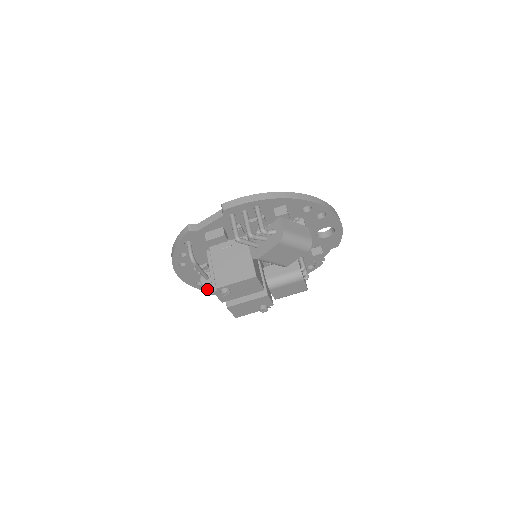
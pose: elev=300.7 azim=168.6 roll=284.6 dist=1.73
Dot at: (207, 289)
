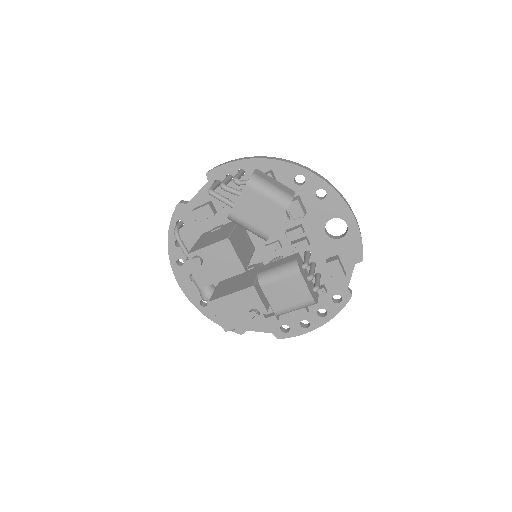
Dot at: (200, 293)
